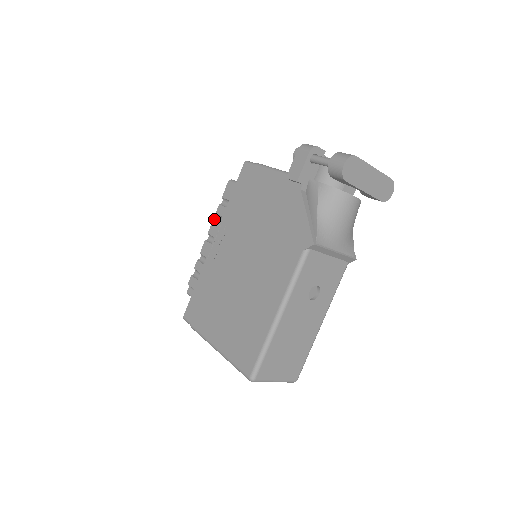
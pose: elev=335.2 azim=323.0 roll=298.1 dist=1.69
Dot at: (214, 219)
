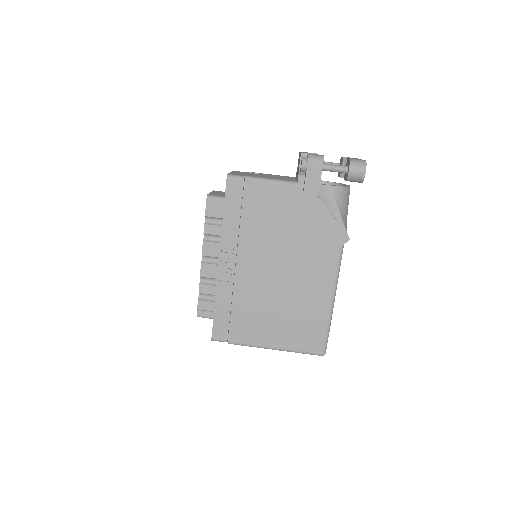
Dot at: (203, 239)
